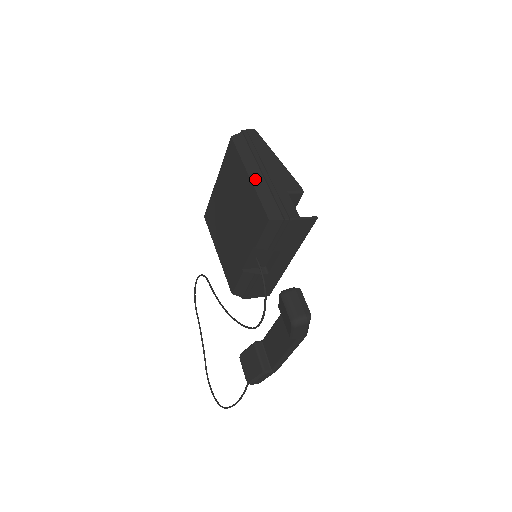
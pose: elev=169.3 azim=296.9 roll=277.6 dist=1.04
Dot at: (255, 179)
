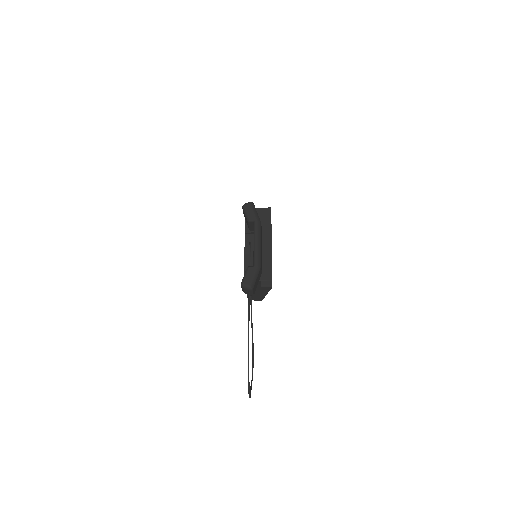
Dot at: occluded
